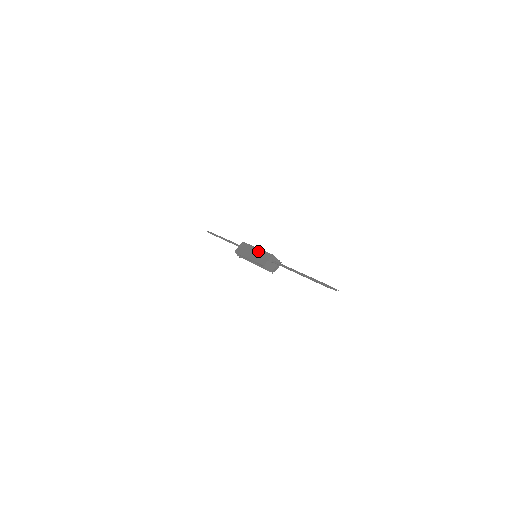
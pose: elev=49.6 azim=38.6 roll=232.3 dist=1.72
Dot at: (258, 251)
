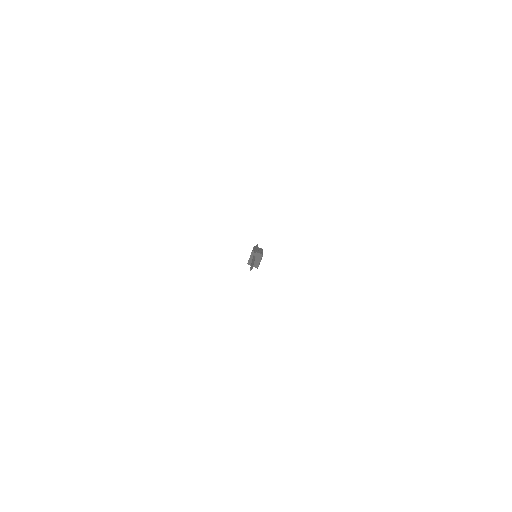
Dot at: occluded
